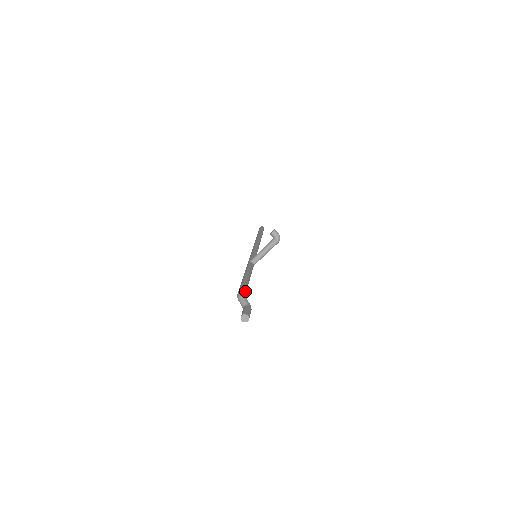
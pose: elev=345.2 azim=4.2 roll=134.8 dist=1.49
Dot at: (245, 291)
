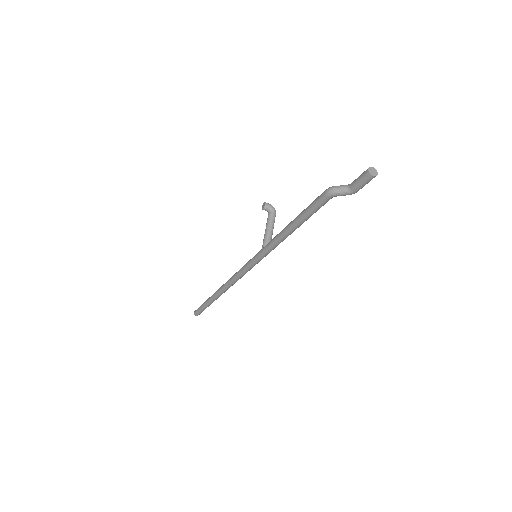
Dot at: occluded
